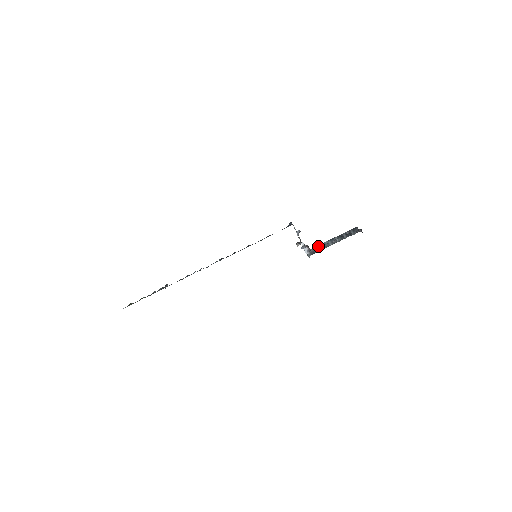
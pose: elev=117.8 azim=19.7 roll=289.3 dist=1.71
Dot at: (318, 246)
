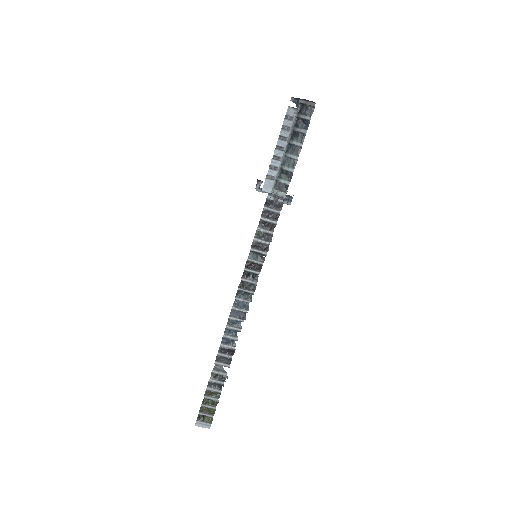
Dot at: (281, 173)
